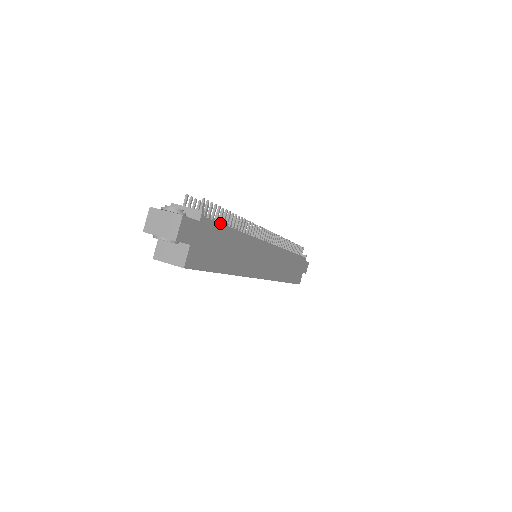
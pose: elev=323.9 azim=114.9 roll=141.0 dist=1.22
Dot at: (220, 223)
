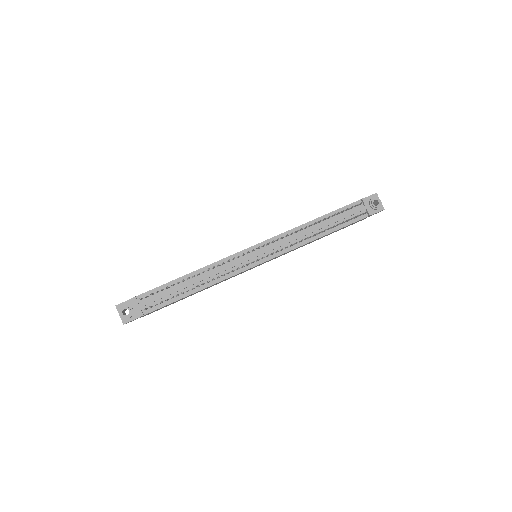
Dot at: (166, 305)
